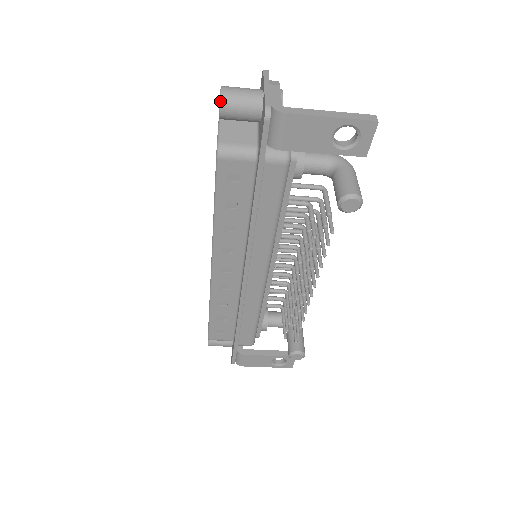
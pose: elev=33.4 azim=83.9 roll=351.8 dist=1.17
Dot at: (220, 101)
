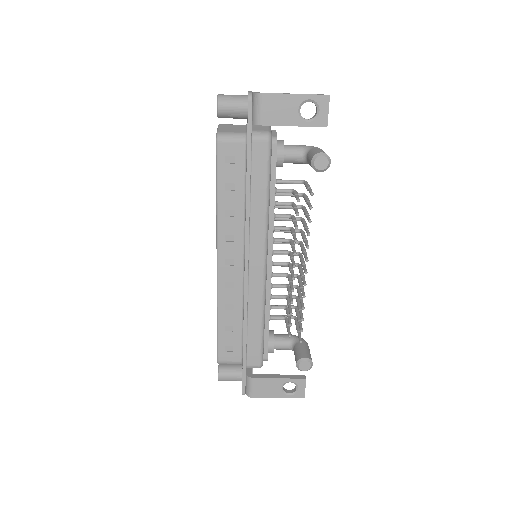
Dot at: (217, 100)
